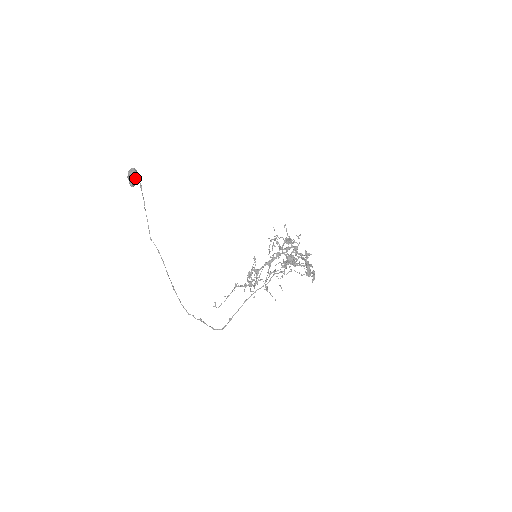
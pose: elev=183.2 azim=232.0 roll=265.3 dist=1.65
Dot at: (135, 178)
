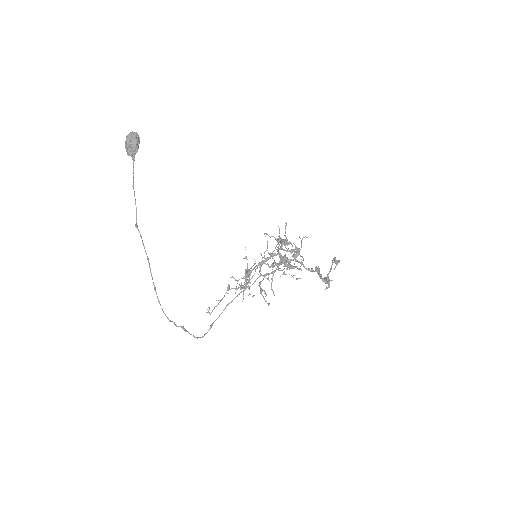
Dot at: (138, 146)
